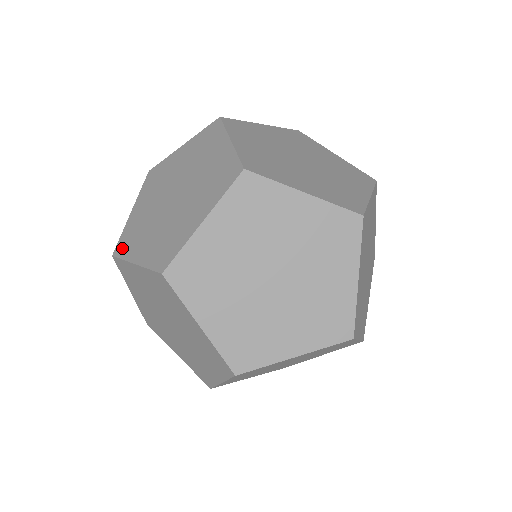
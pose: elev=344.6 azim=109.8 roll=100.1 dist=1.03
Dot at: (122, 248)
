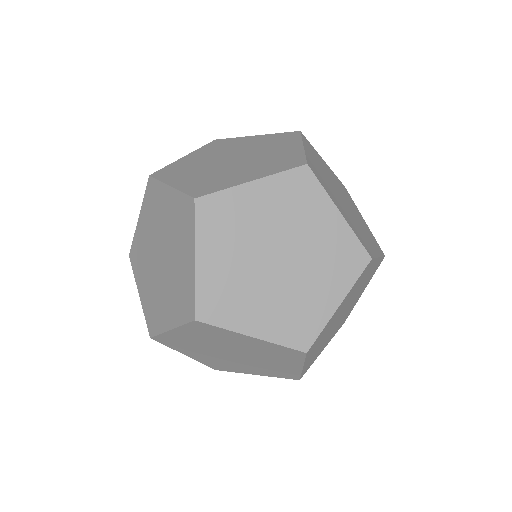
Dot at: (213, 313)
